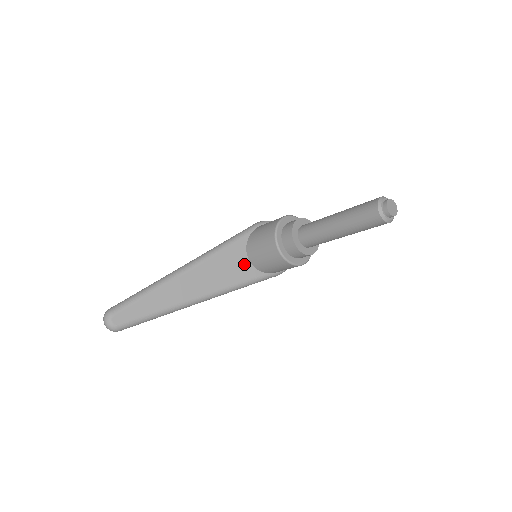
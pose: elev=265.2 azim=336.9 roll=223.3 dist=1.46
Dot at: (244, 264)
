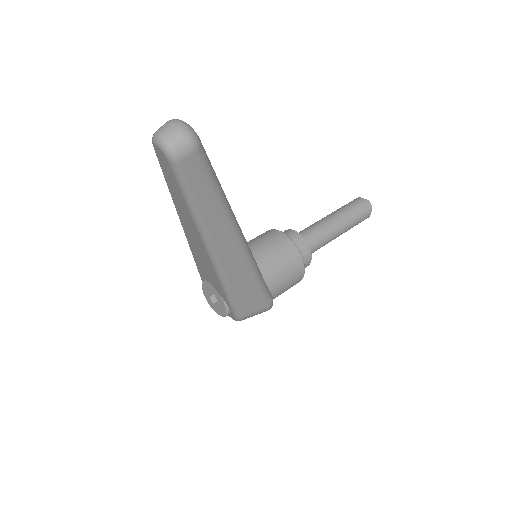
Dot at: occluded
